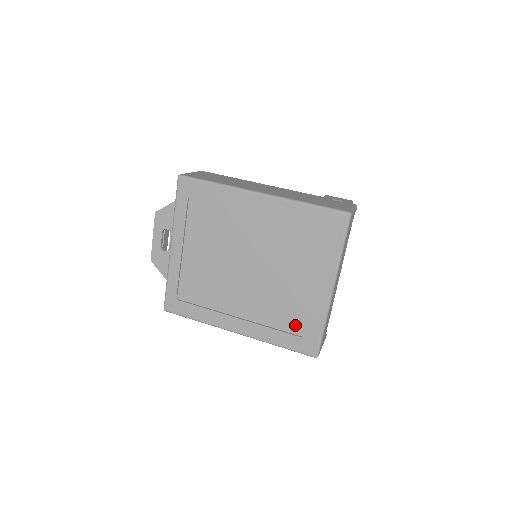
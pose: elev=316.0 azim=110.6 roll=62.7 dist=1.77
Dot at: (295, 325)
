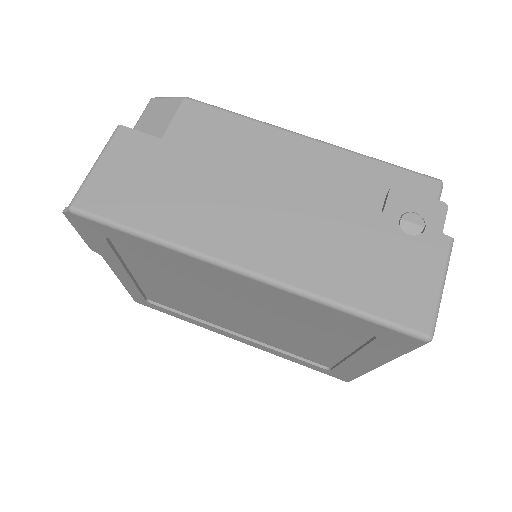
Dot at: (319, 361)
